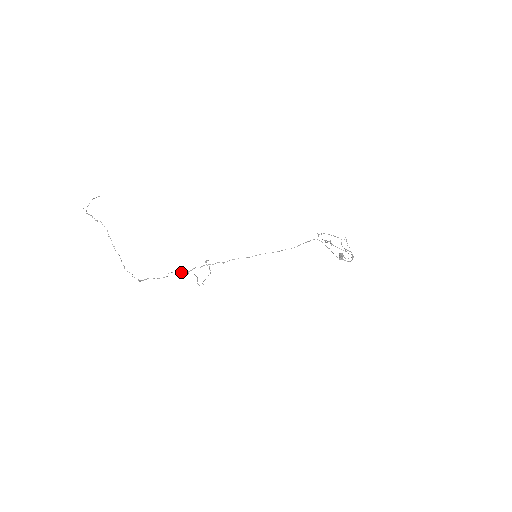
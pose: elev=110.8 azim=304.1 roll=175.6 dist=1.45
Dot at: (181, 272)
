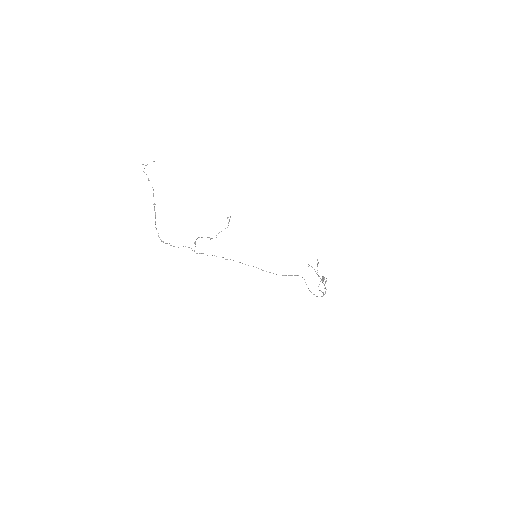
Dot at: occluded
